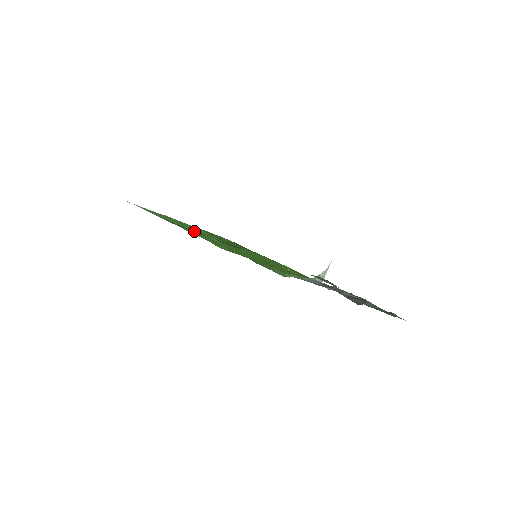
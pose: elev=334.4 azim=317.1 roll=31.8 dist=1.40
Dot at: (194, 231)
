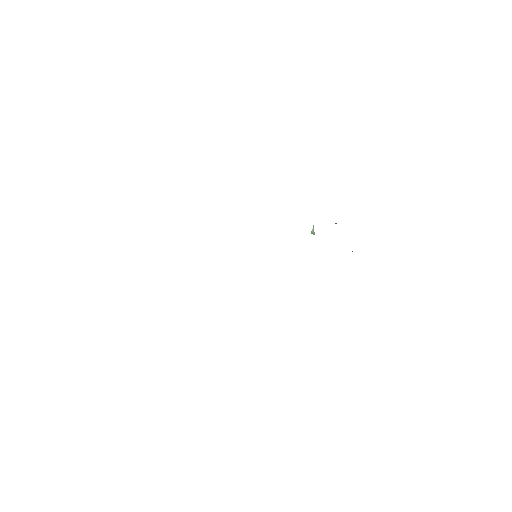
Dot at: occluded
